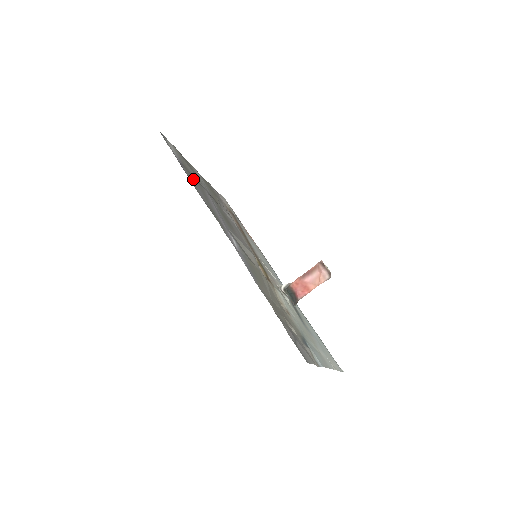
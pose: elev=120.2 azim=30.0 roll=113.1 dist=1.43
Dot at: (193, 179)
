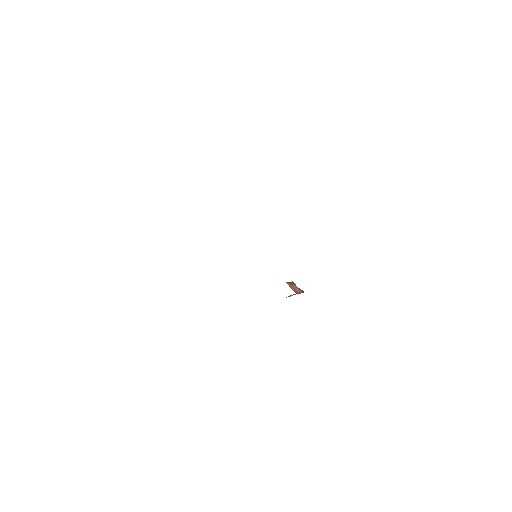
Dot at: occluded
